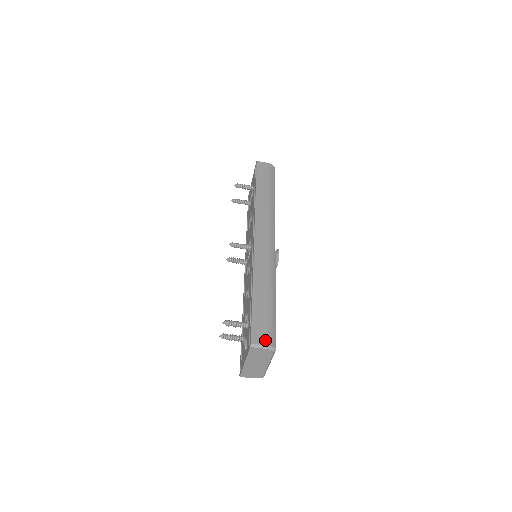
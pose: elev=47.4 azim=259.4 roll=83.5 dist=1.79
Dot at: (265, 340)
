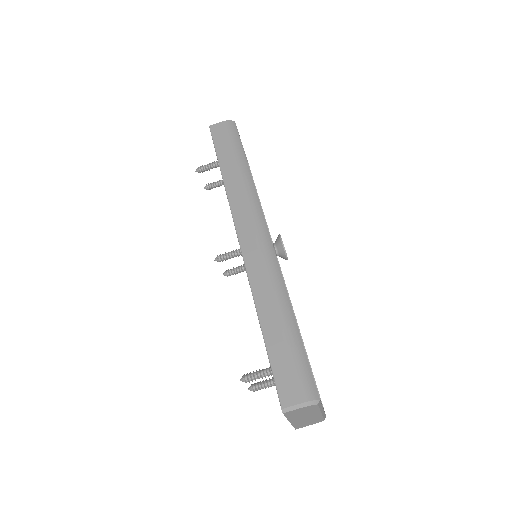
Dot at: (299, 395)
